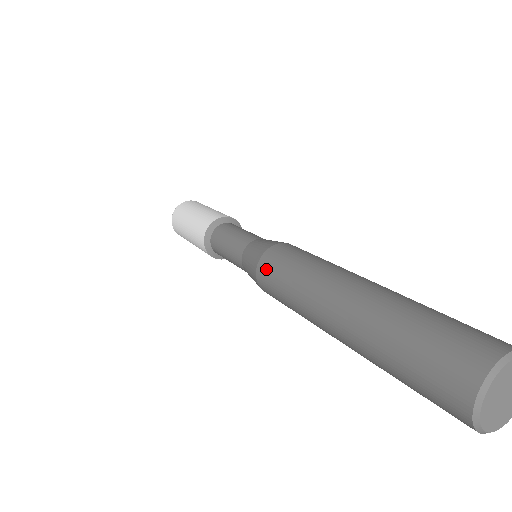
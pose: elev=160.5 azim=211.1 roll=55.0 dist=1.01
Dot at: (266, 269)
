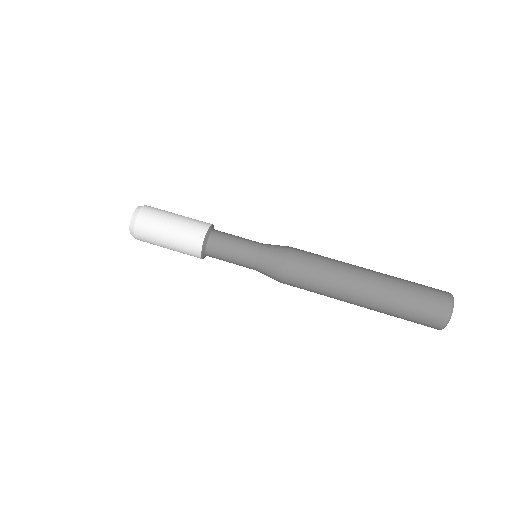
Dot at: (293, 275)
